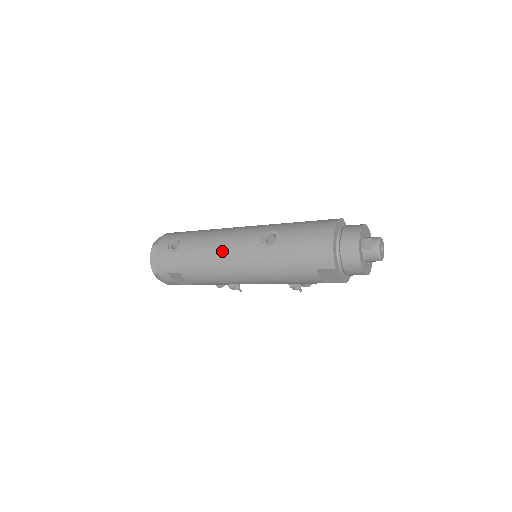
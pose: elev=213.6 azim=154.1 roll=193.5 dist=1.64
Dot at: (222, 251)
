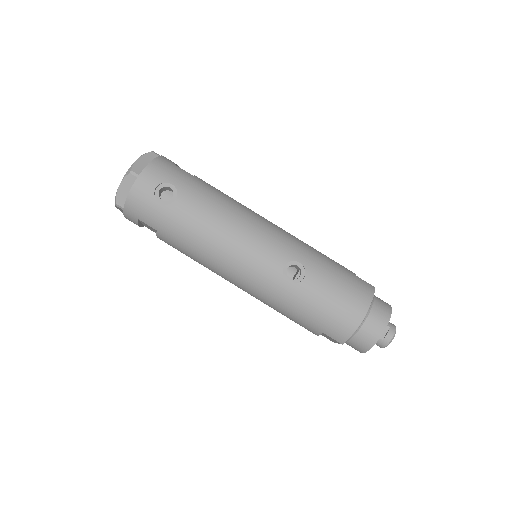
Dot at: (228, 248)
